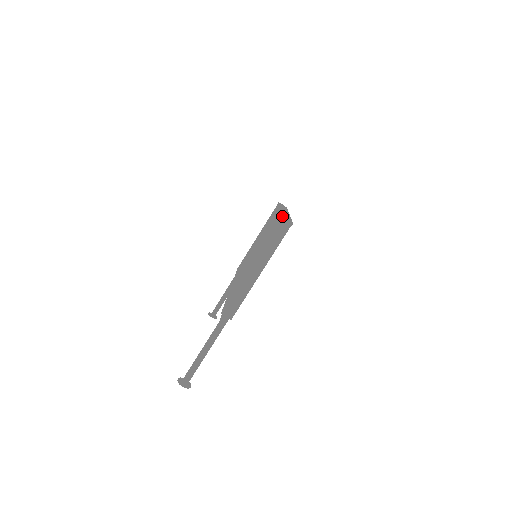
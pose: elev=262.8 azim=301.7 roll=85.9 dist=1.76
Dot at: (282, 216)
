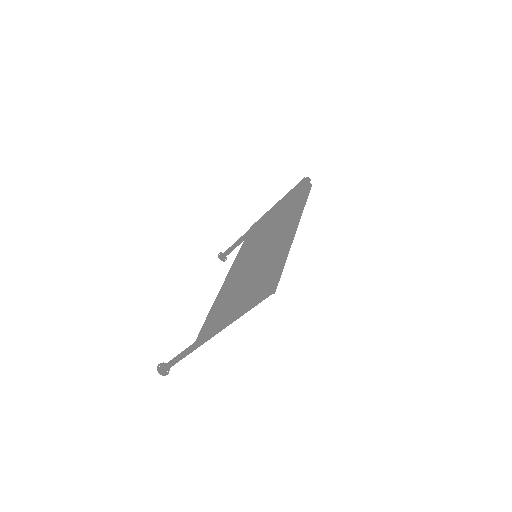
Dot at: (267, 279)
